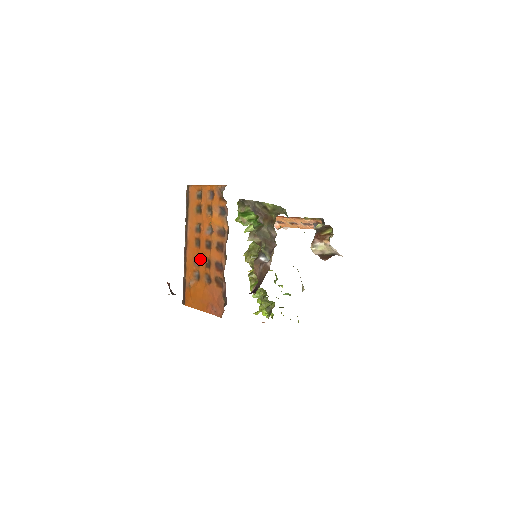
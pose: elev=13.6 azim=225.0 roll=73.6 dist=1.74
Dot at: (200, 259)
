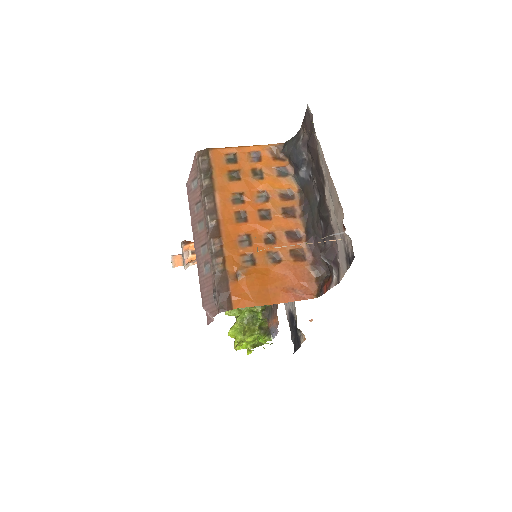
Dot at: (251, 236)
